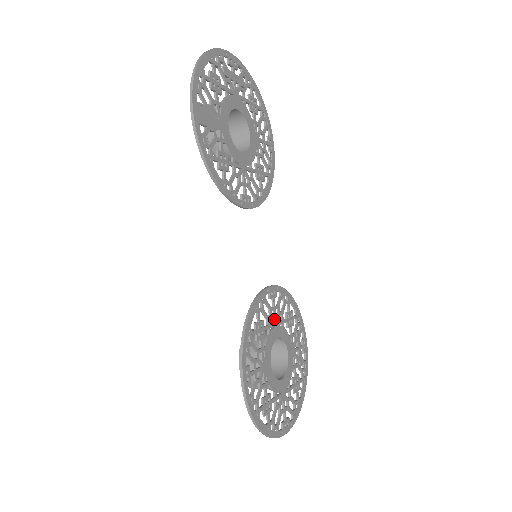
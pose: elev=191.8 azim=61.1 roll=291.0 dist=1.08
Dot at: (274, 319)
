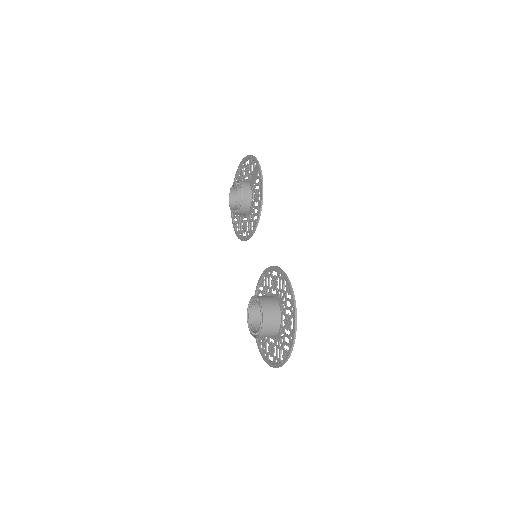
Dot at: (267, 293)
